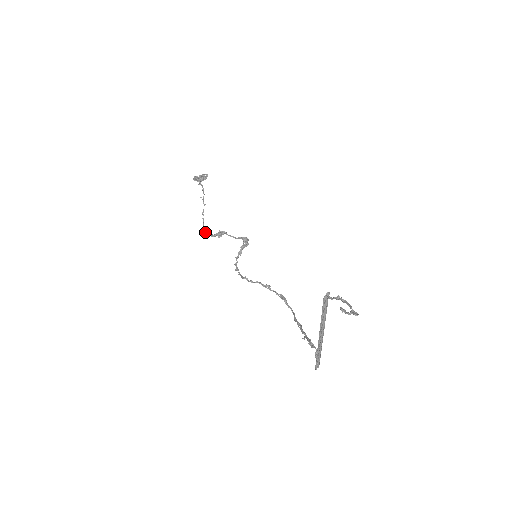
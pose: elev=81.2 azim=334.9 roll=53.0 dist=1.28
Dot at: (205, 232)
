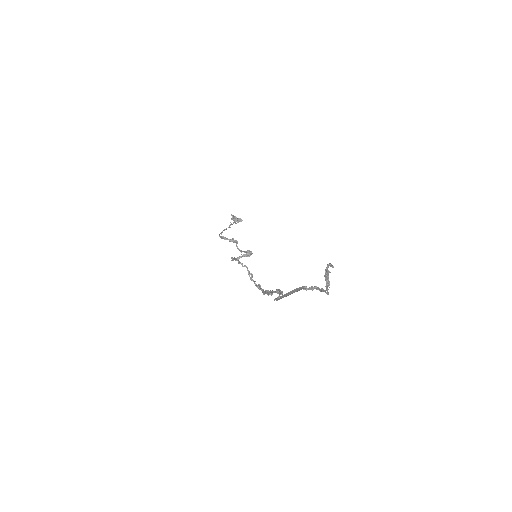
Dot at: occluded
